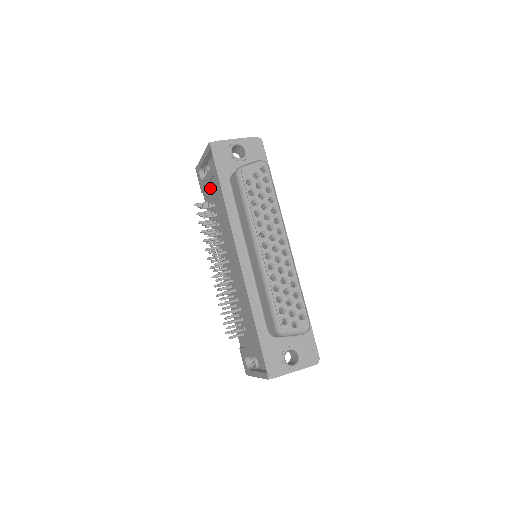
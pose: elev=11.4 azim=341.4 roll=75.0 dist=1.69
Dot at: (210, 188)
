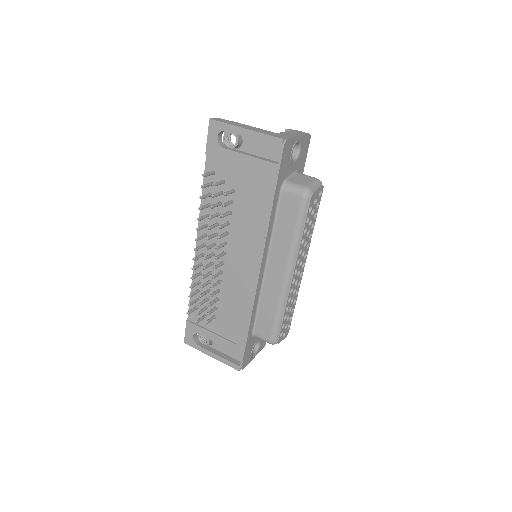
Dot at: (237, 169)
